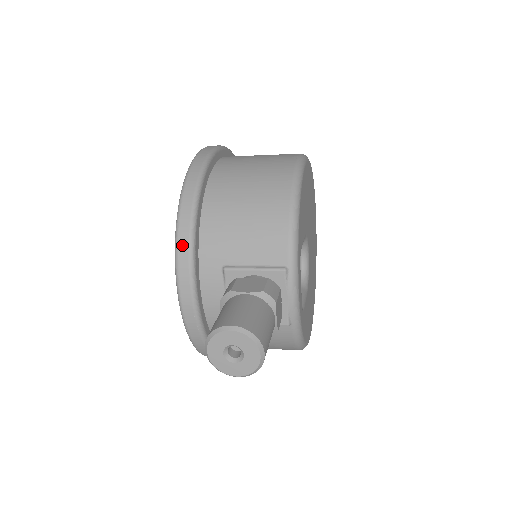
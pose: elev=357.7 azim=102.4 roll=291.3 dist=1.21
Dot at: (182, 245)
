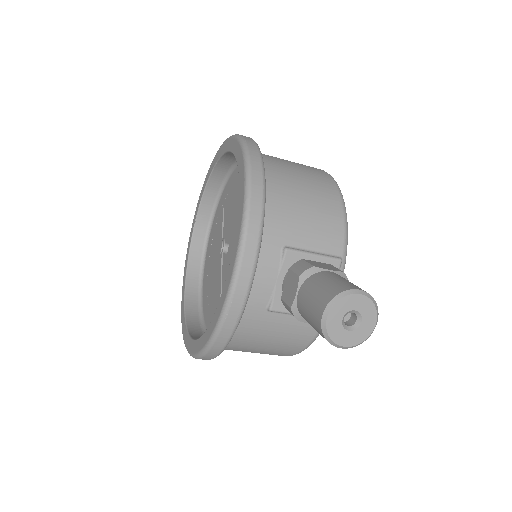
Dot at: (254, 214)
